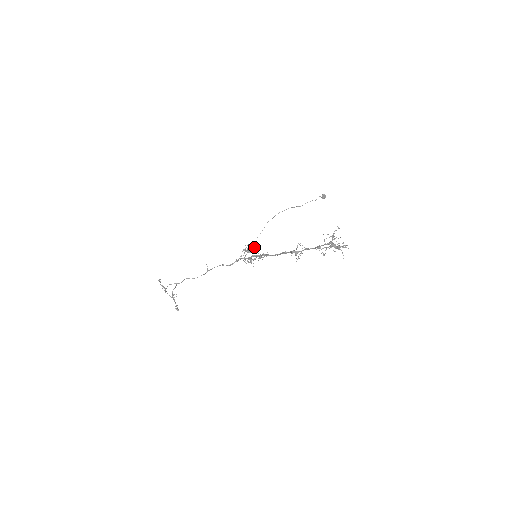
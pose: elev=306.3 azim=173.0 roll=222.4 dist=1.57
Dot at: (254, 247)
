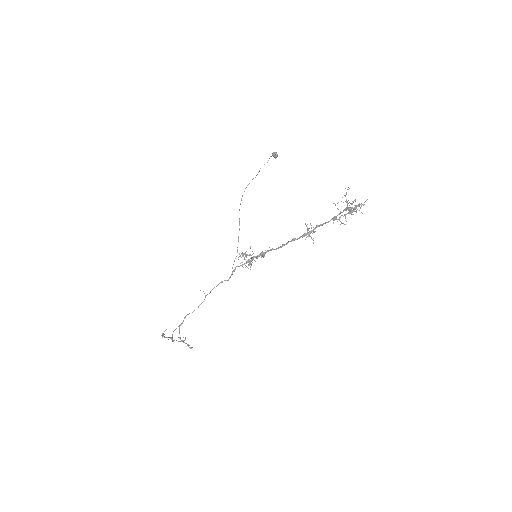
Dot at: occluded
